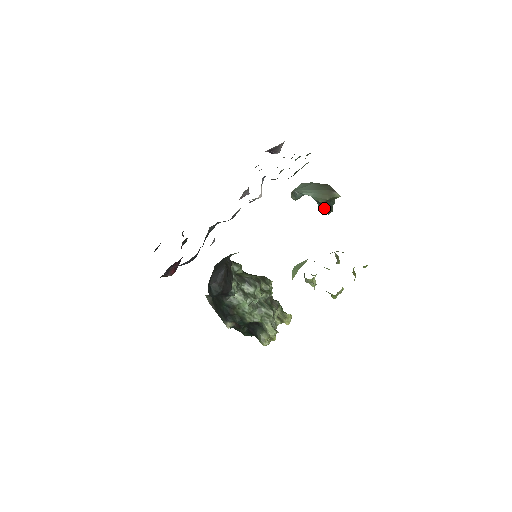
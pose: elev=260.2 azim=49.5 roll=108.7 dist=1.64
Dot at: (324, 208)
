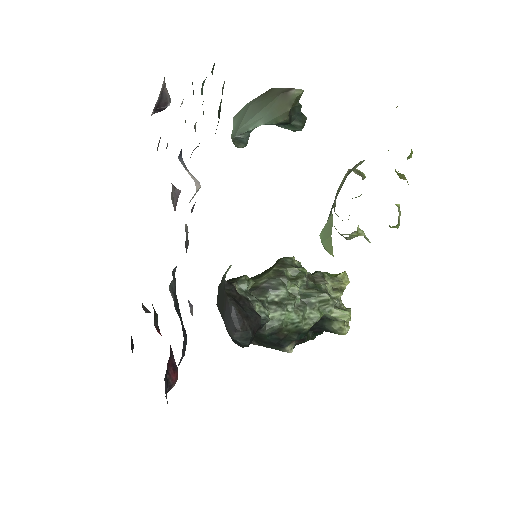
Dot at: (293, 125)
